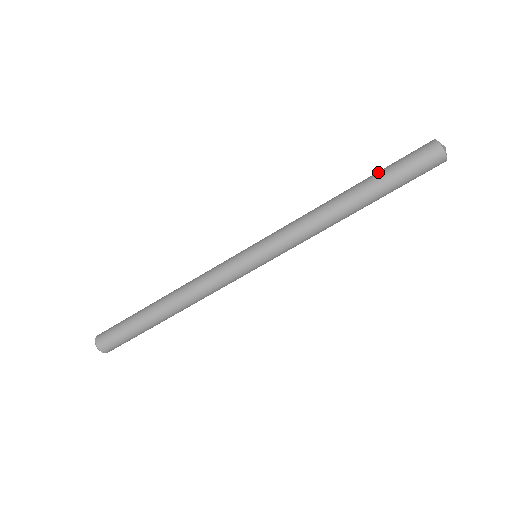
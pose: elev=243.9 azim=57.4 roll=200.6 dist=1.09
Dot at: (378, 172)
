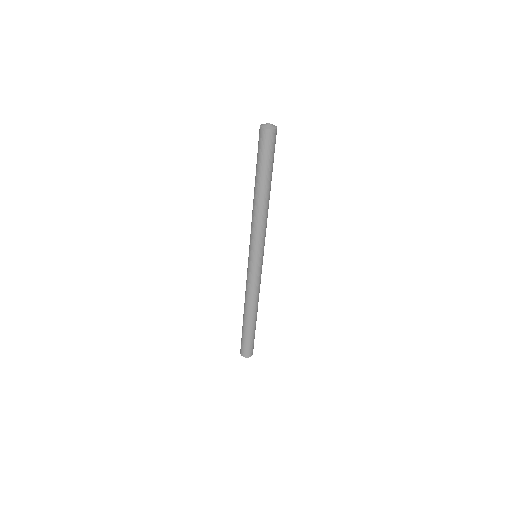
Dot at: (258, 170)
